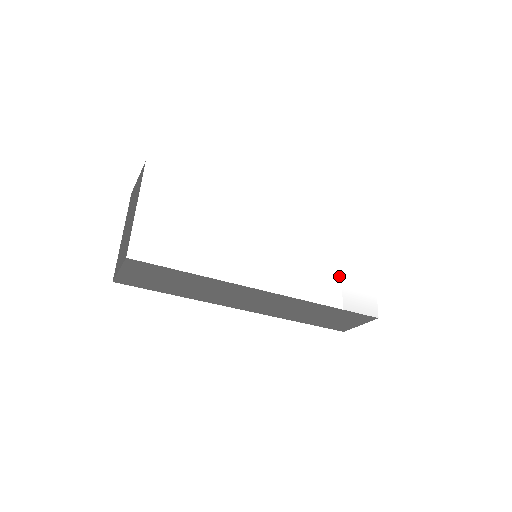
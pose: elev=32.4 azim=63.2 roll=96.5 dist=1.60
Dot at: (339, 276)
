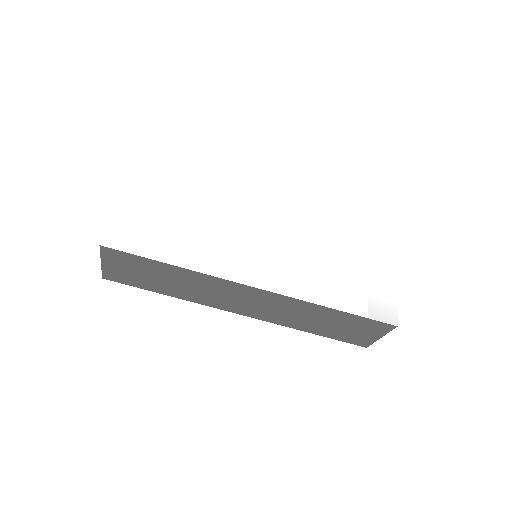
Dot at: (348, 277)
